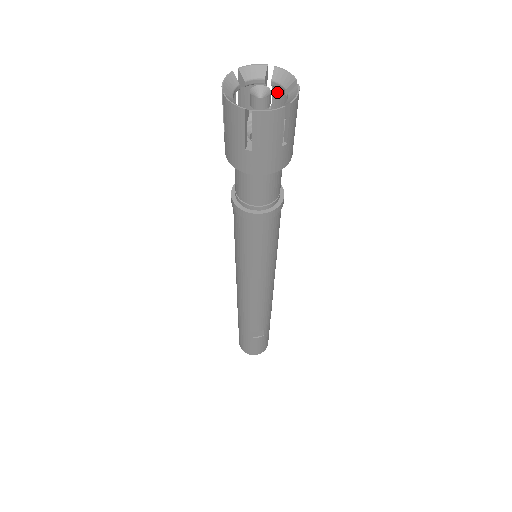
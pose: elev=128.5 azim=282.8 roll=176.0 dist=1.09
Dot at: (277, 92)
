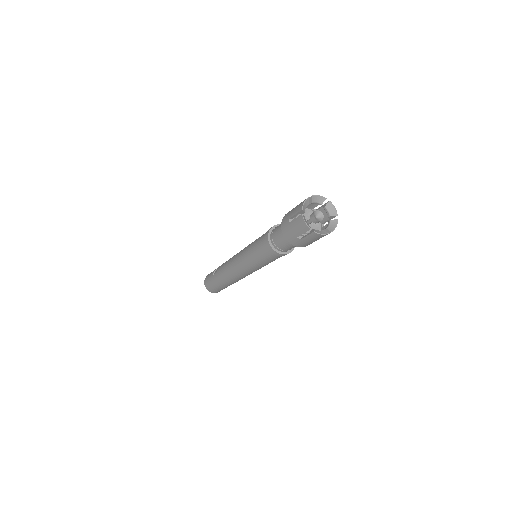
Dot at: (309, 203)
